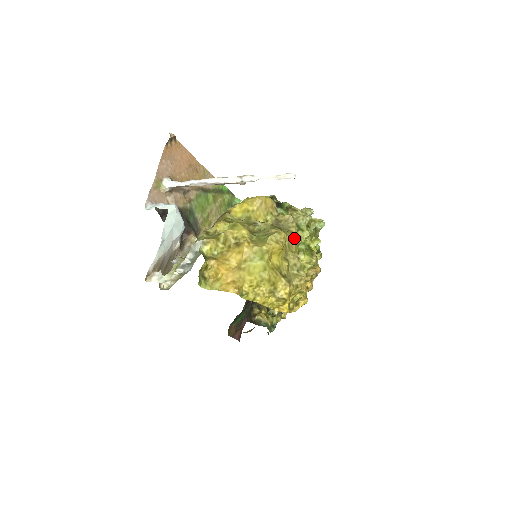
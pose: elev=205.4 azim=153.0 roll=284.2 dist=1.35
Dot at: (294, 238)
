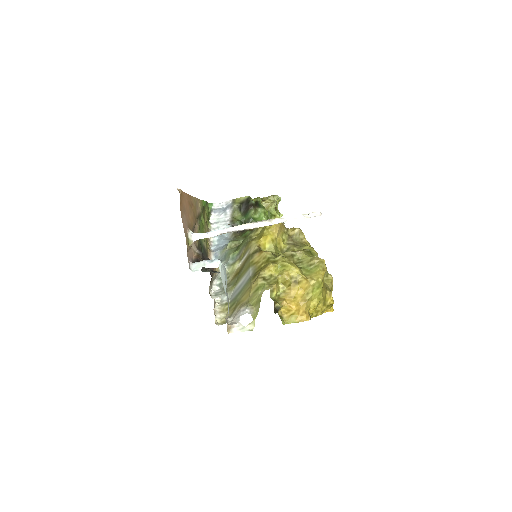
Dot at: occluded
